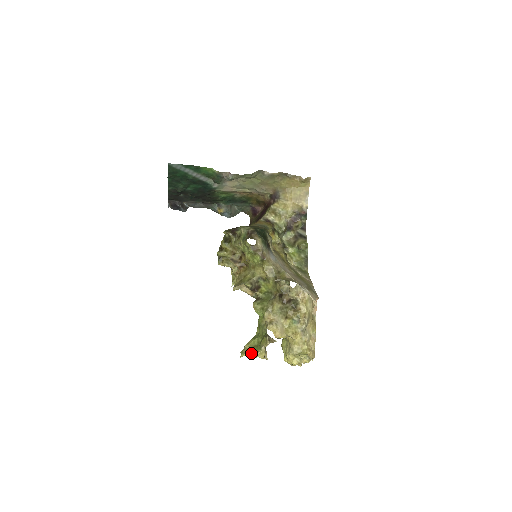
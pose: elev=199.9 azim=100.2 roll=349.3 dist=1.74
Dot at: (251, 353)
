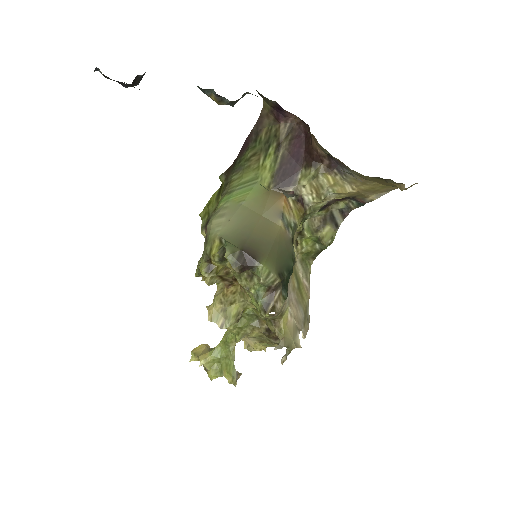
Dot at: (207, 371)
